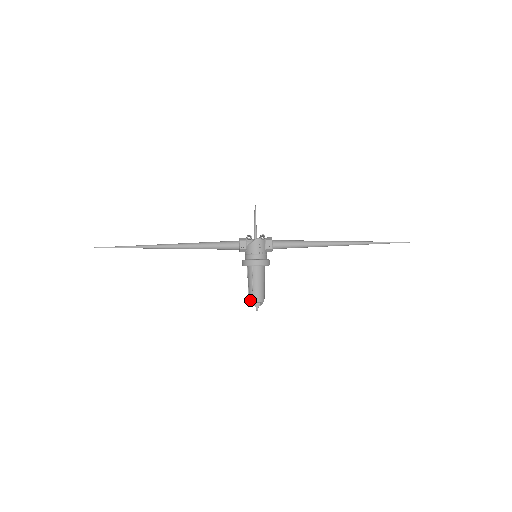
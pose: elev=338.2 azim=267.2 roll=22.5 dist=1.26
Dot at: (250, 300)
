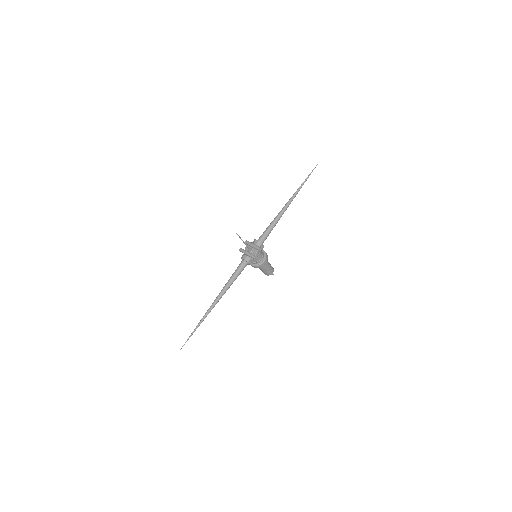
Dot at: (268, 275)
